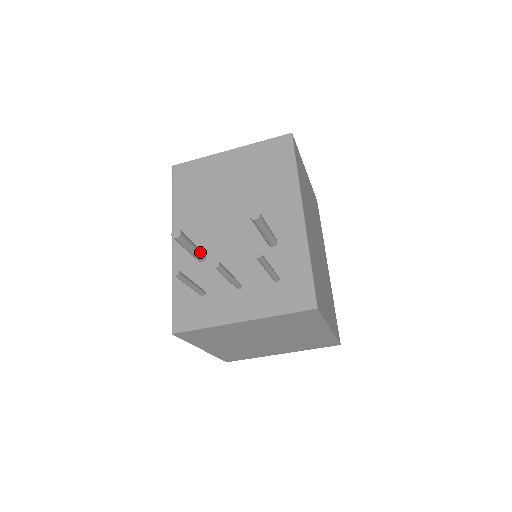
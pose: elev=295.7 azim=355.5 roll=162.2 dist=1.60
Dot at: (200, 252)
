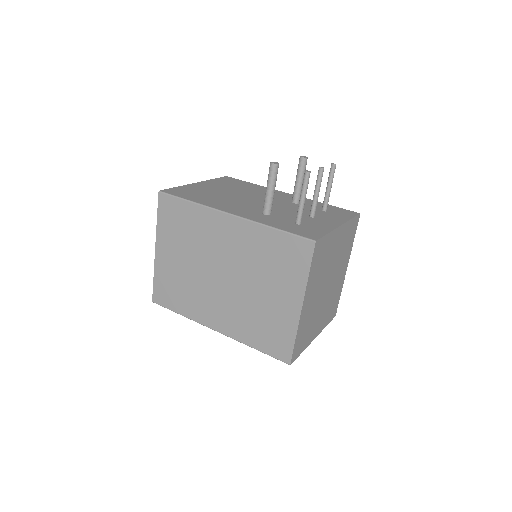
Dot at: occluded
